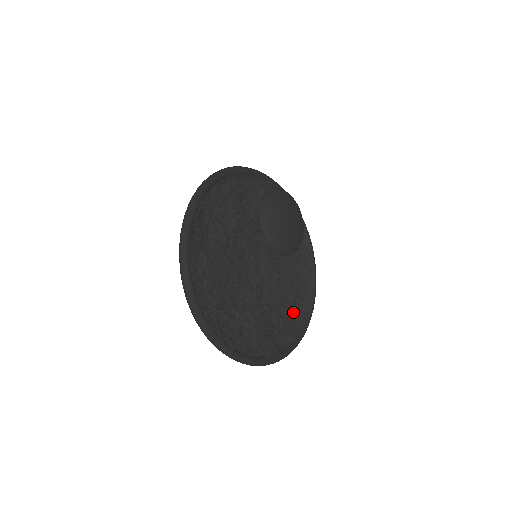
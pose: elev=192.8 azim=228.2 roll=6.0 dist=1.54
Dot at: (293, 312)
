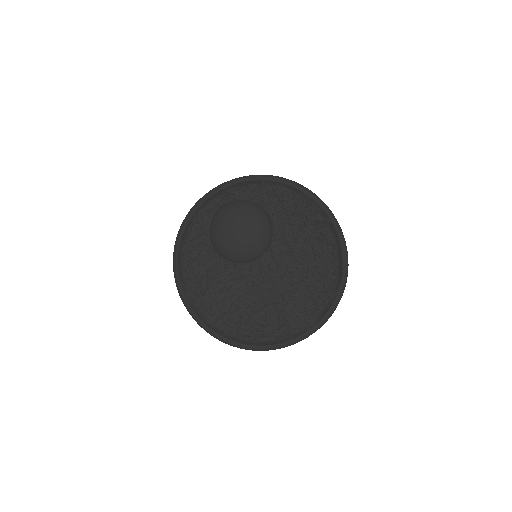
Dot at: (327, 270)
